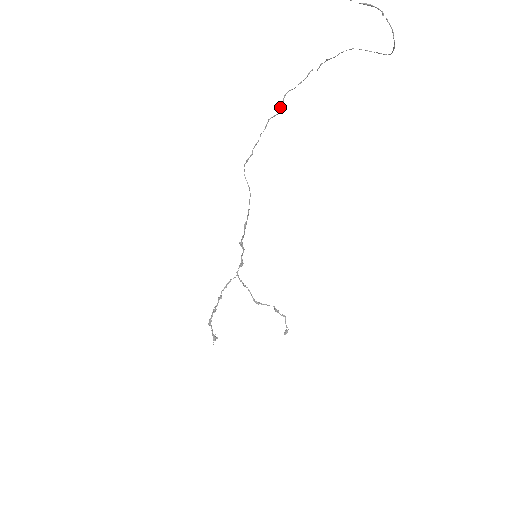
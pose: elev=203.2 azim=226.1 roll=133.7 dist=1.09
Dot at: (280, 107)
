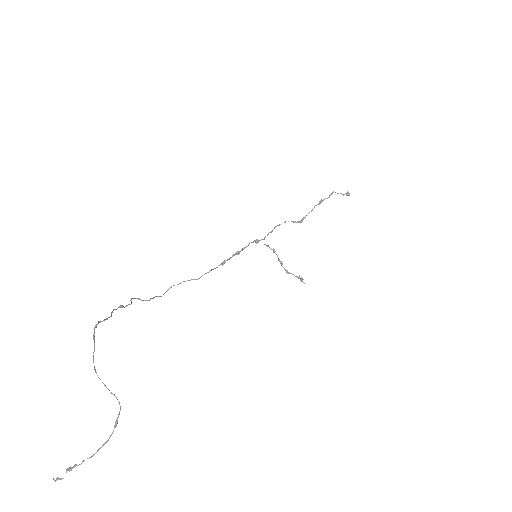
Dot at: (124, 307)
